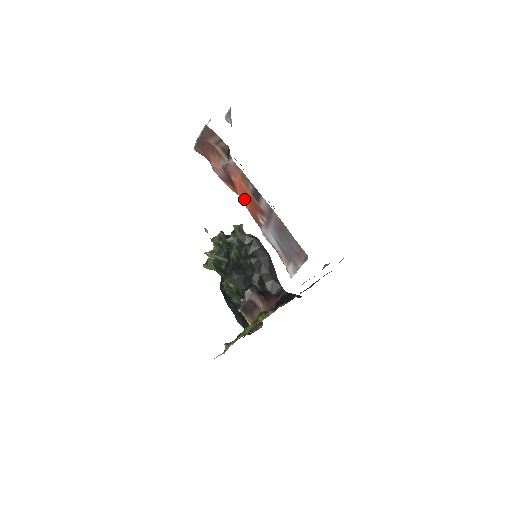
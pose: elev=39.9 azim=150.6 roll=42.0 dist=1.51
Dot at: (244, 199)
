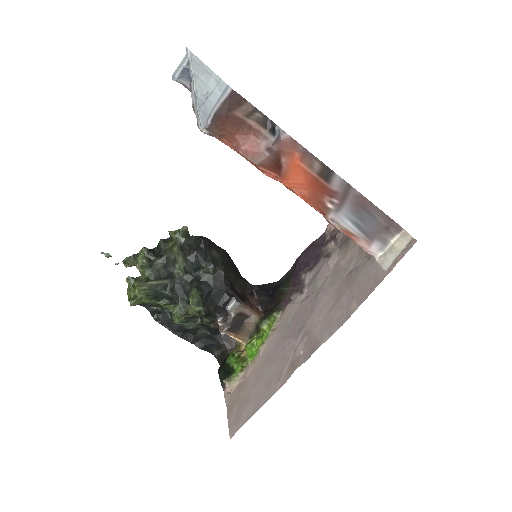
Dot at: (300, 184)
